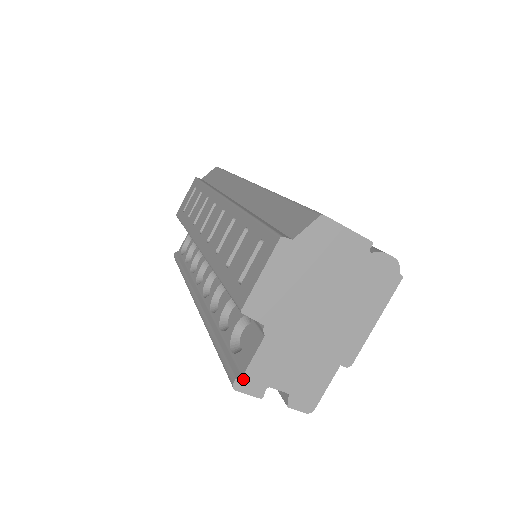
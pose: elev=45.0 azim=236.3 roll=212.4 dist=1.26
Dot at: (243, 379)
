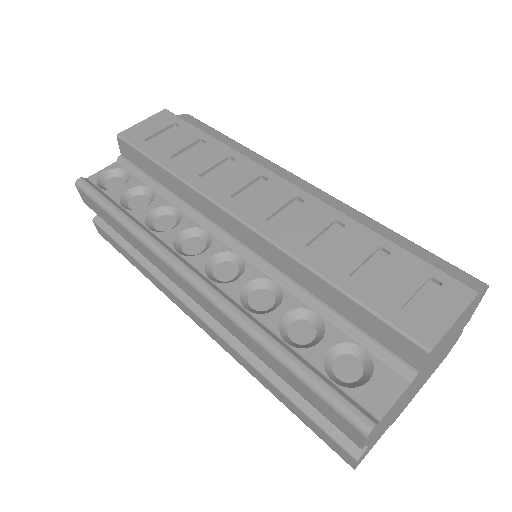
Dot at: (377, 425)
